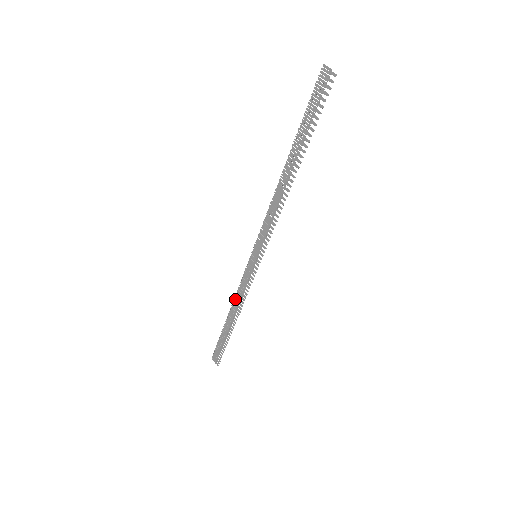
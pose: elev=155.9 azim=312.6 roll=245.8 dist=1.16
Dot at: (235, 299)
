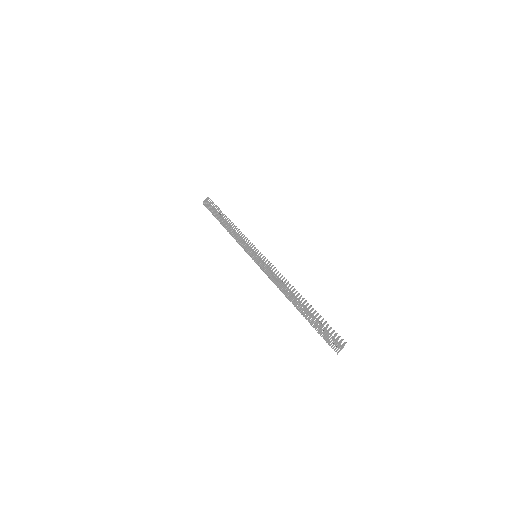
Dot at: (279, 288)
